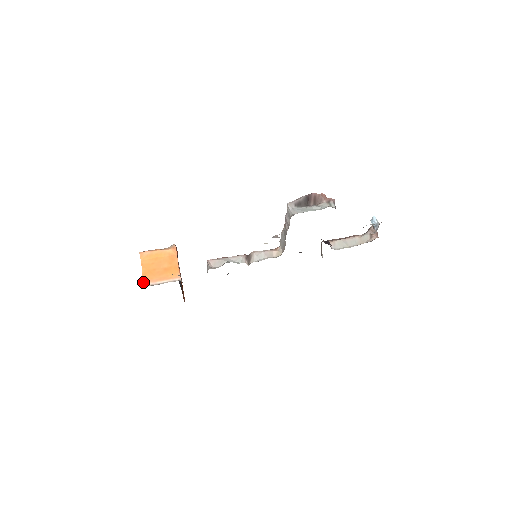
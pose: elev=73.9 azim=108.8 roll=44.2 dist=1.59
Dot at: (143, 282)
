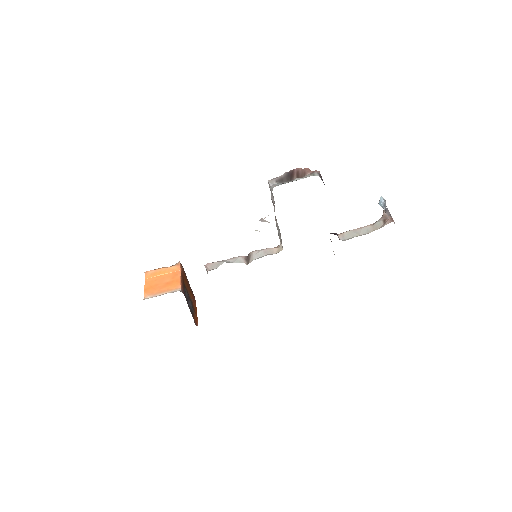
Dot at: (144, 296)
